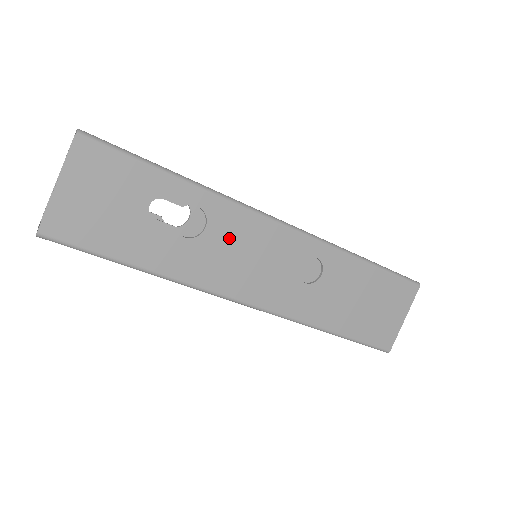
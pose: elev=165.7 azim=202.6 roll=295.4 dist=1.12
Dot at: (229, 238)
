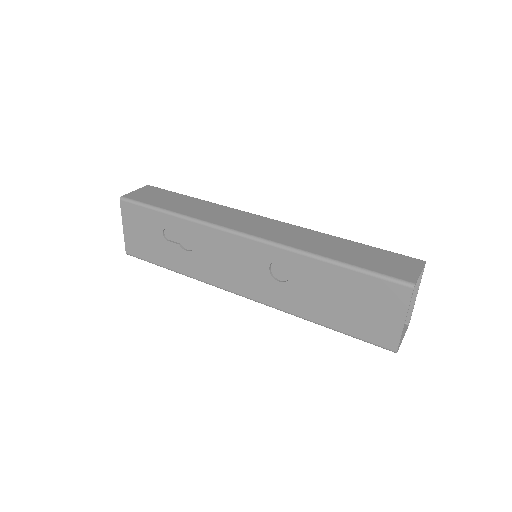
Dot at: (211, 249)
